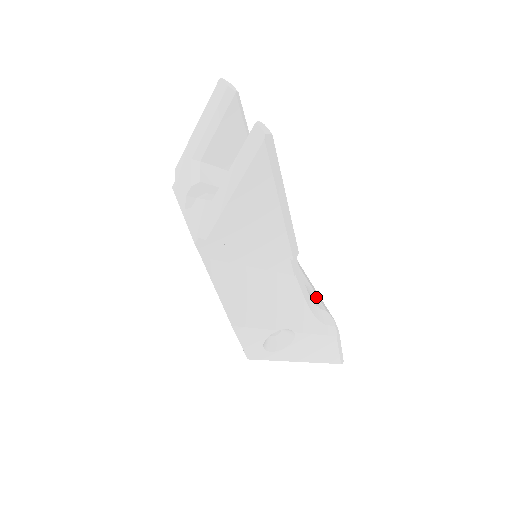
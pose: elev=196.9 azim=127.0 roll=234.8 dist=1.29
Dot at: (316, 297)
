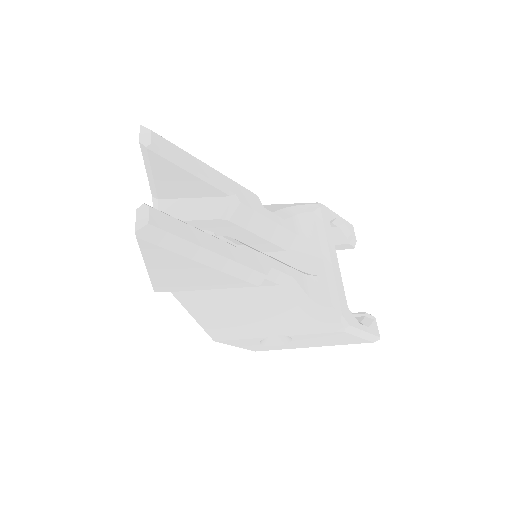
Dot at: (325, 290)
